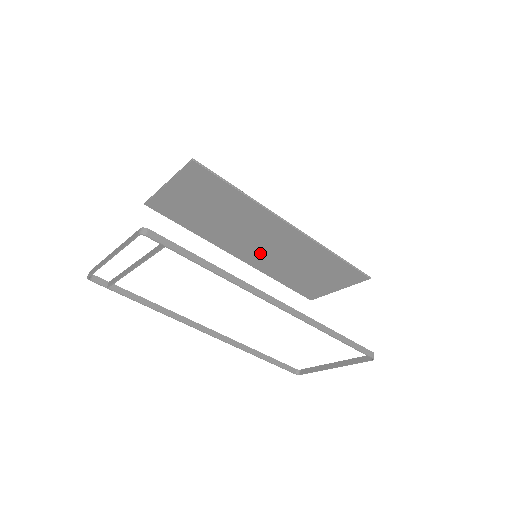
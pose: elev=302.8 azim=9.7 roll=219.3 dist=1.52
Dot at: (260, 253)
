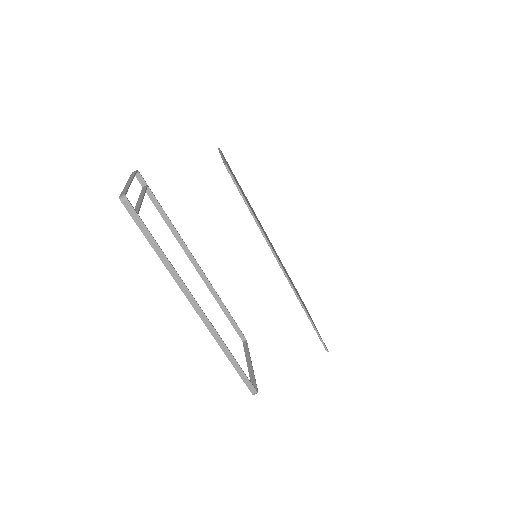
Dot at: occluded
